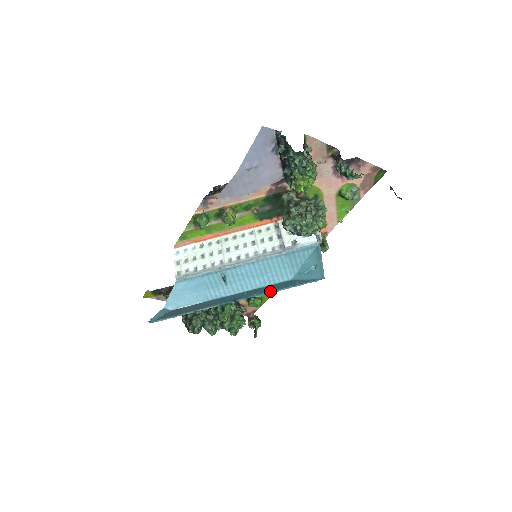
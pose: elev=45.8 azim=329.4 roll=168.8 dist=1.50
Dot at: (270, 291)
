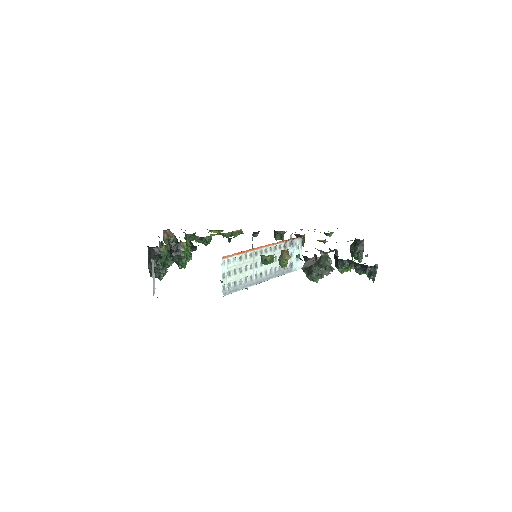
Dot at: occluded
